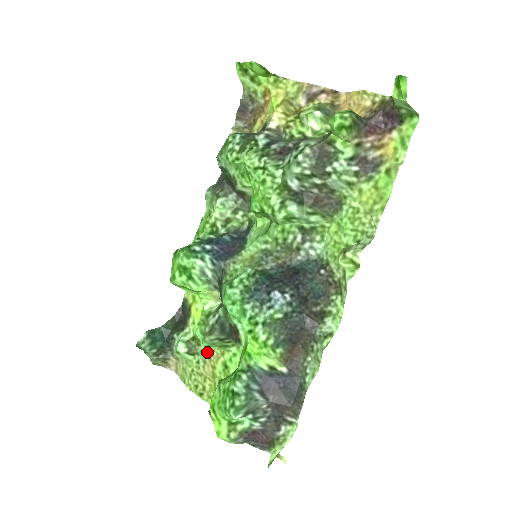
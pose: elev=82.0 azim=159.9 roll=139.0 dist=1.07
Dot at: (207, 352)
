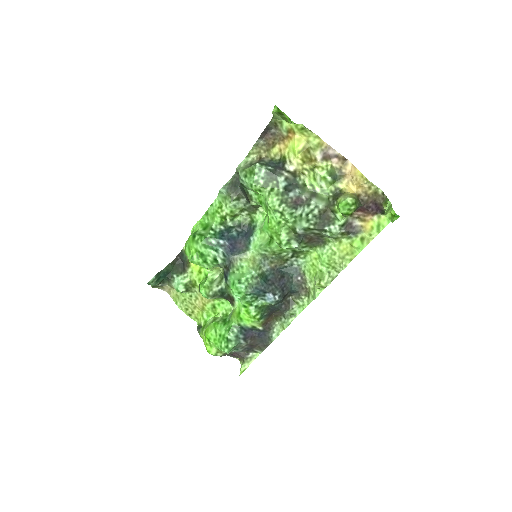
Dot at: (200, 294)
